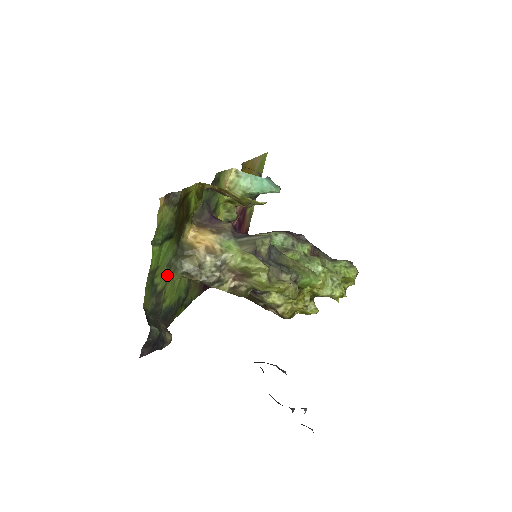
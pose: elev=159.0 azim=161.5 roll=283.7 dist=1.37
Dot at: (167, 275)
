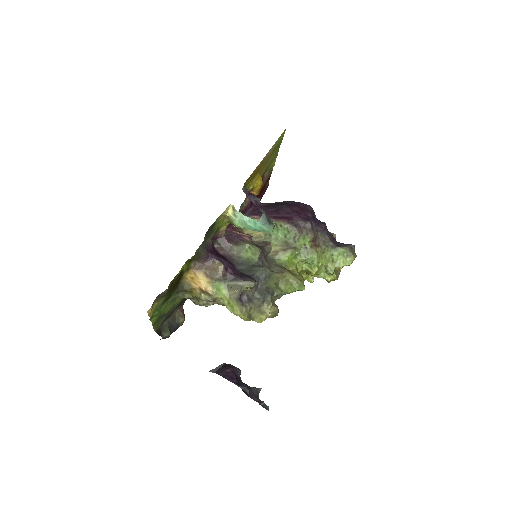
Dot at: (172, 303)
